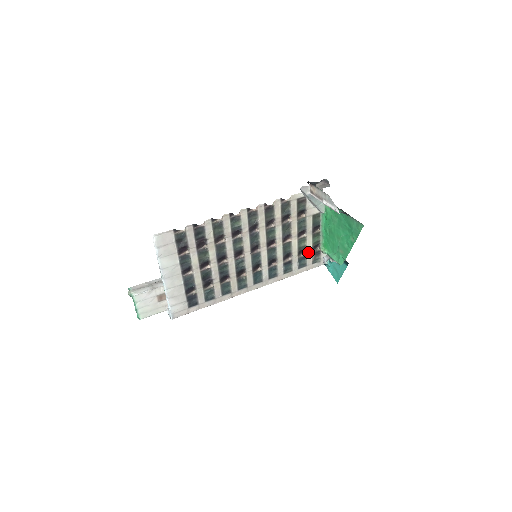
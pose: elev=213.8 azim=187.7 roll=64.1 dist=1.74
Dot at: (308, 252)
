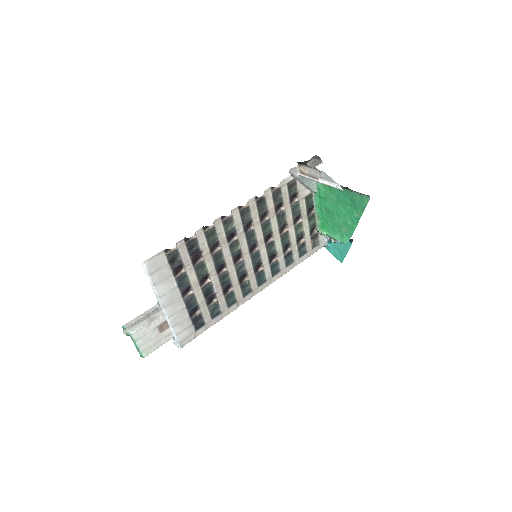
Dot at: (306, 238)
